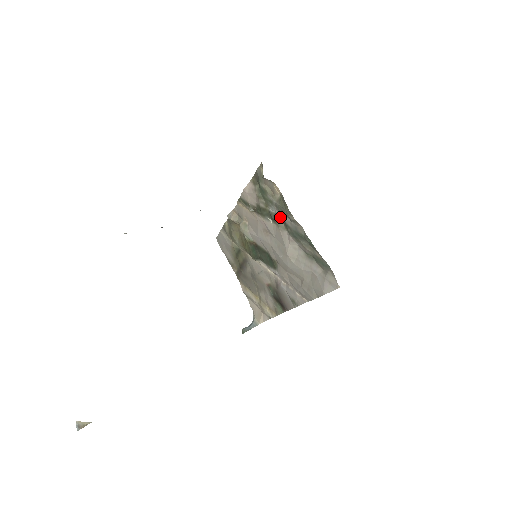
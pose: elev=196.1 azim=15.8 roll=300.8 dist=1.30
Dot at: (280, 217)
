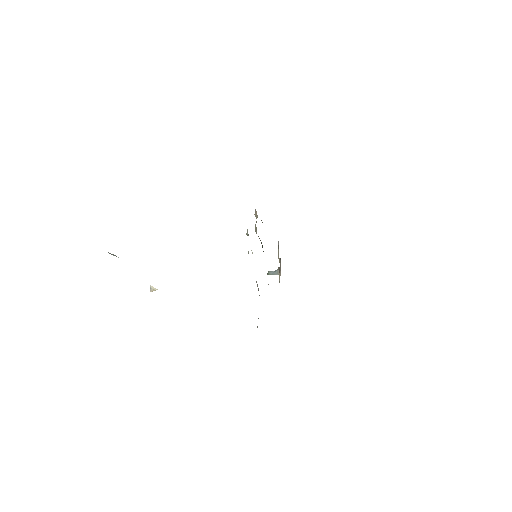
Dot at: occluded
